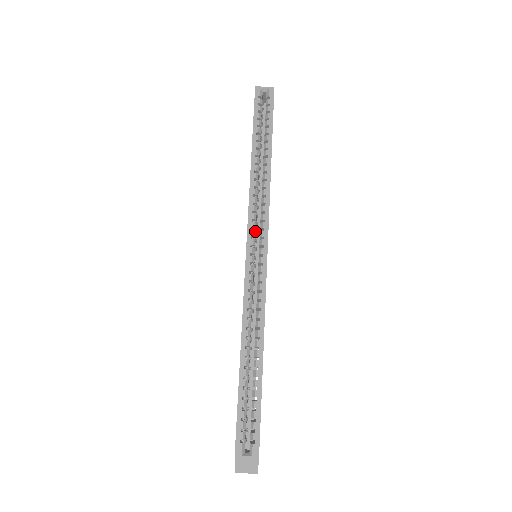
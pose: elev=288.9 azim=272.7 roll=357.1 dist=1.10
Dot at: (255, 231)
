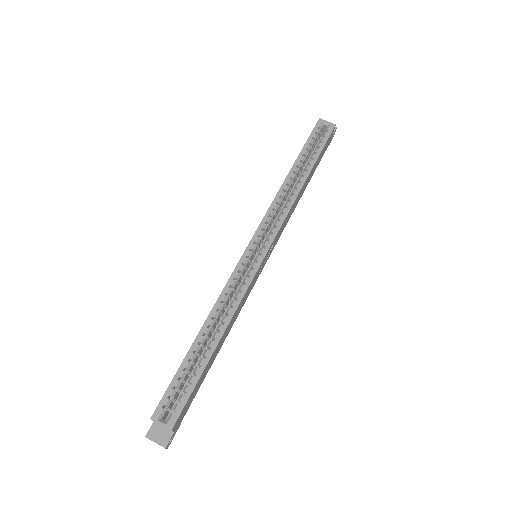
Dot at: (264, 232)
